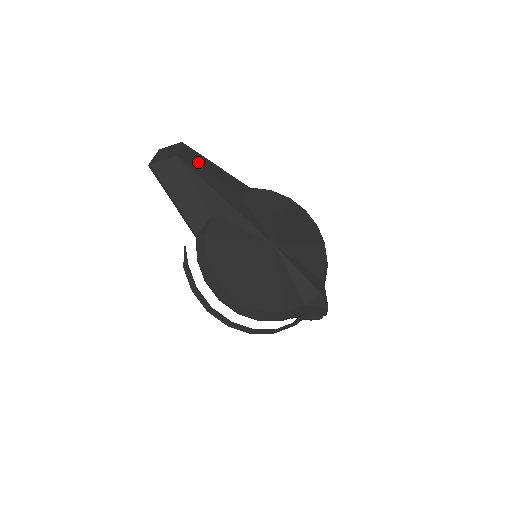
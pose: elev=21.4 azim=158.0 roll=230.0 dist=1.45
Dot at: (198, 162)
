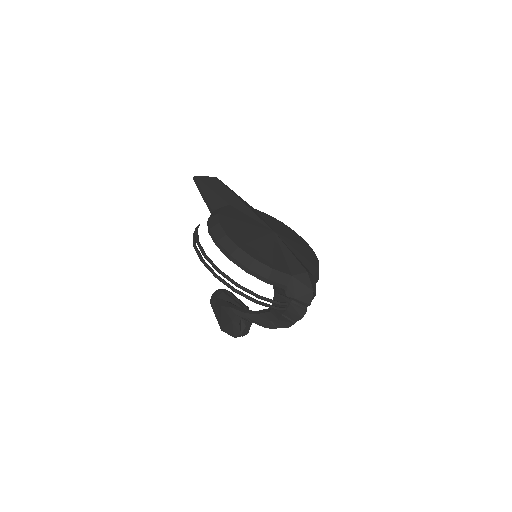
Dot at: occluded
